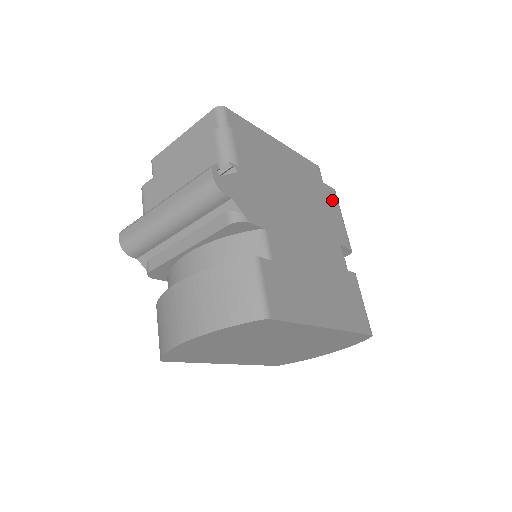
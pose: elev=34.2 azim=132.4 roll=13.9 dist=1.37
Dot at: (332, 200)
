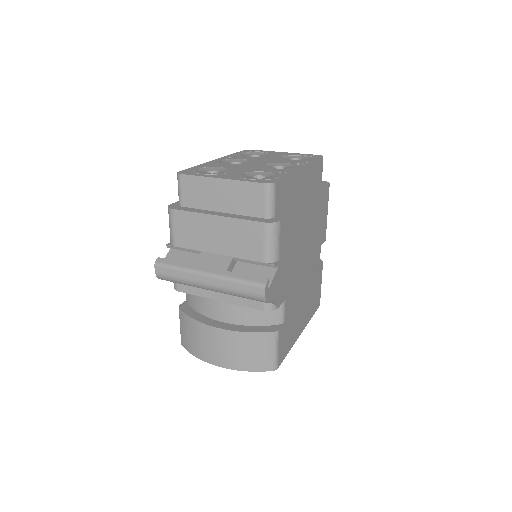
Dot at: (326, 200)
